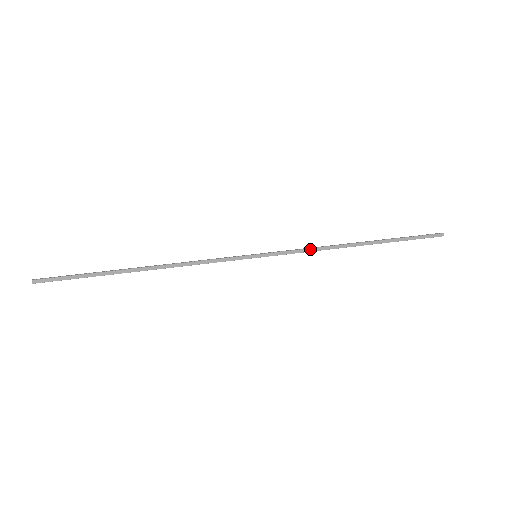
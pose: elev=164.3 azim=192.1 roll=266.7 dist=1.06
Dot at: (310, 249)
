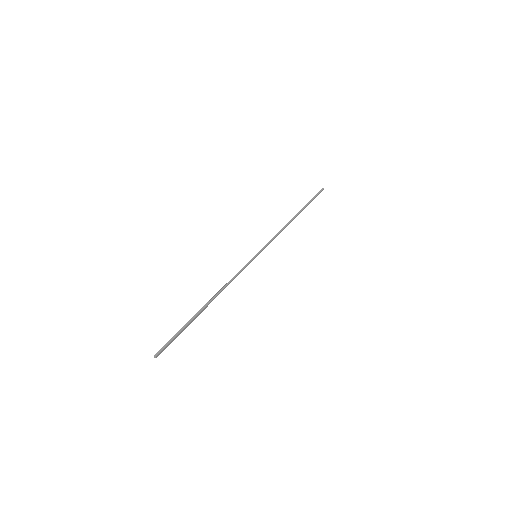
Dot at: (277, 235)
